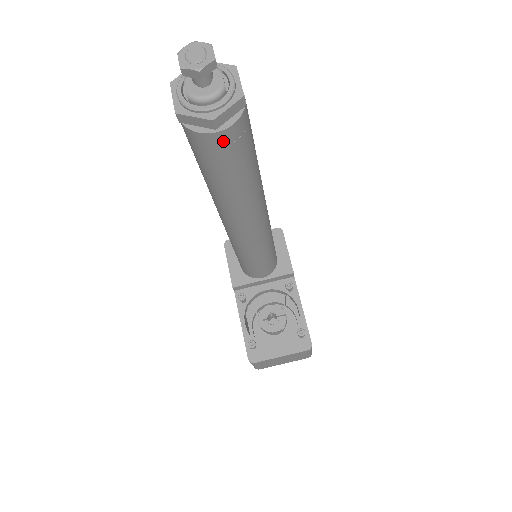
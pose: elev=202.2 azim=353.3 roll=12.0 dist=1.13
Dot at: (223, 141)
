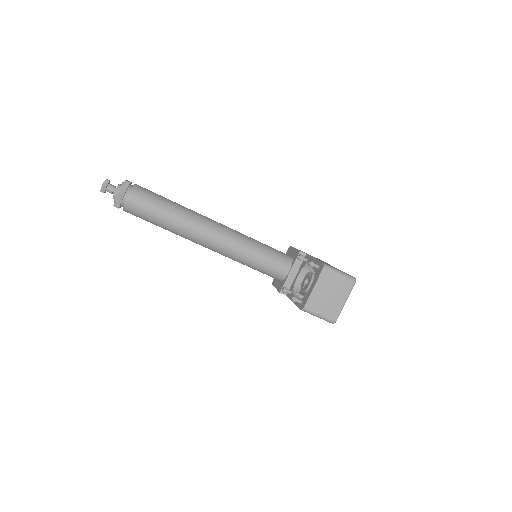
Dot at: (135, 199)
